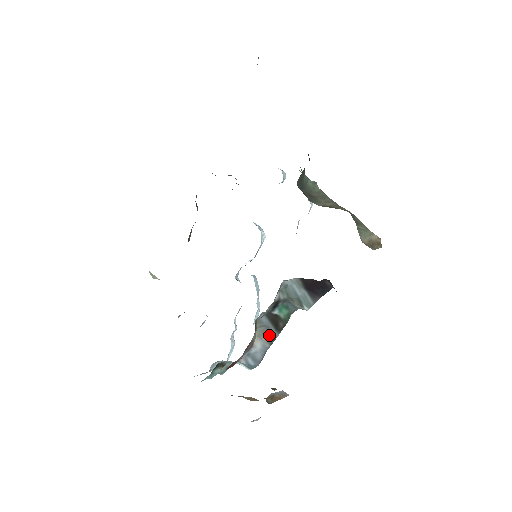
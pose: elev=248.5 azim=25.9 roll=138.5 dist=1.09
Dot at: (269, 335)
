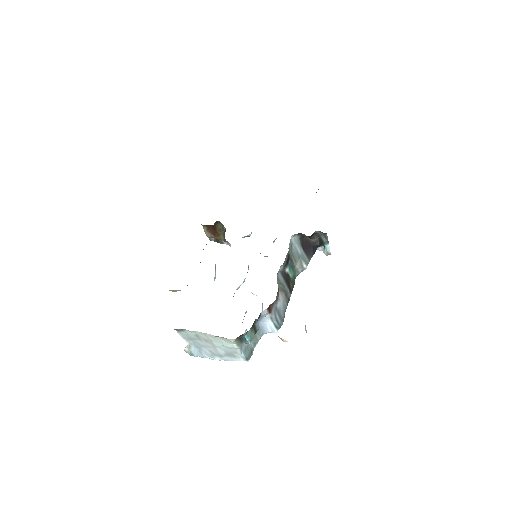
Dot at: (286, 293)
